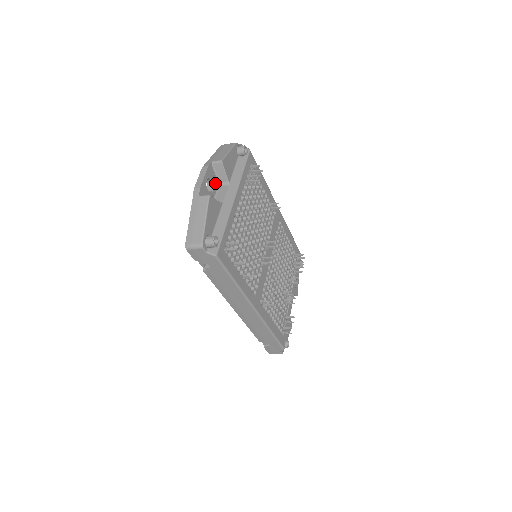
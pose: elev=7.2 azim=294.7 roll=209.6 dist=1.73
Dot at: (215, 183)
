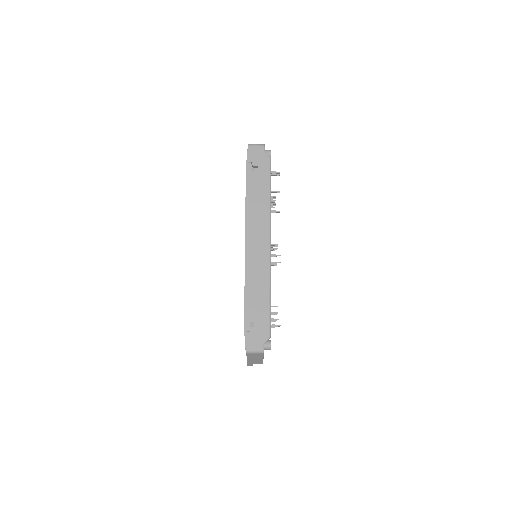
Dot at: occluded
